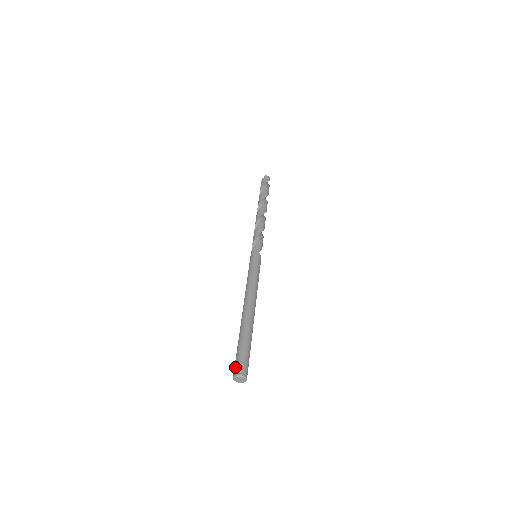
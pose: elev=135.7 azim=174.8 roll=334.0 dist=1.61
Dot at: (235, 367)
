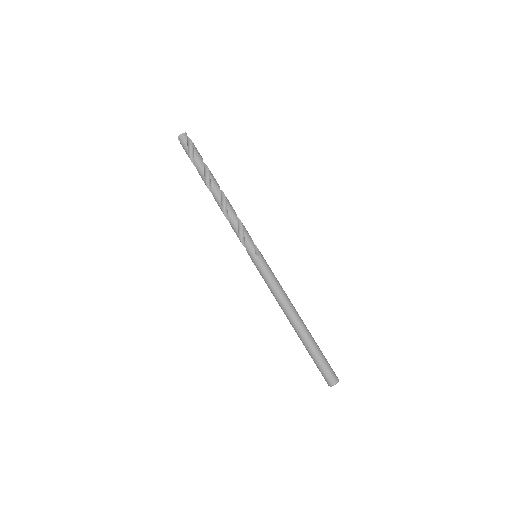
Dot at: occluded
